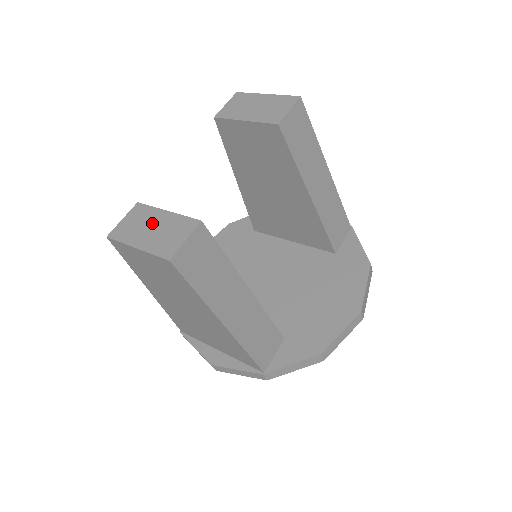
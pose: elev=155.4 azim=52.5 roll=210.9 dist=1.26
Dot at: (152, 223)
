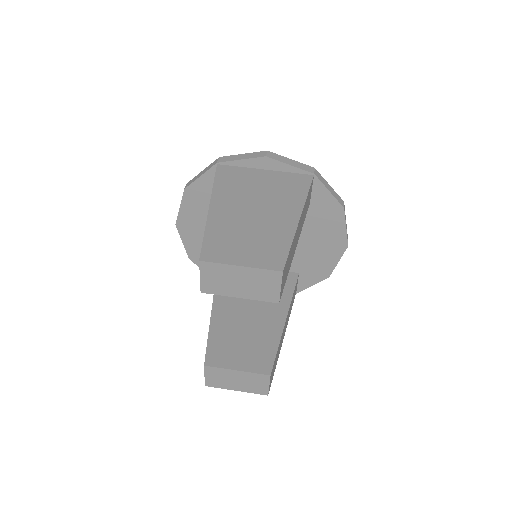
Dot at: (233, 378)
